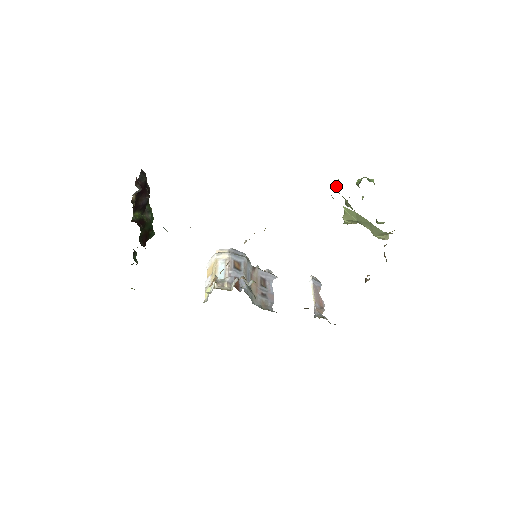
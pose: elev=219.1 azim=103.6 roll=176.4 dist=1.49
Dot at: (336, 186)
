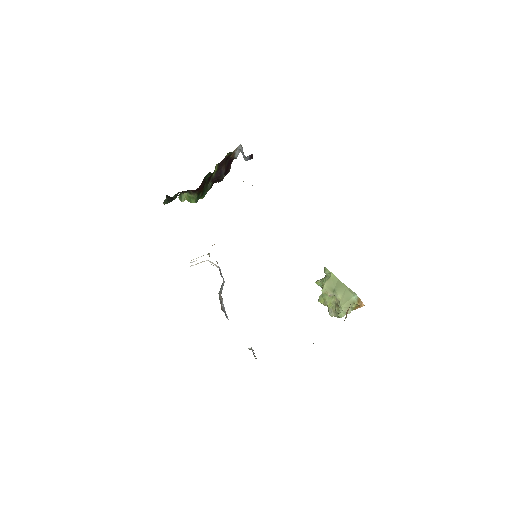
Dot at: (322, 278)
